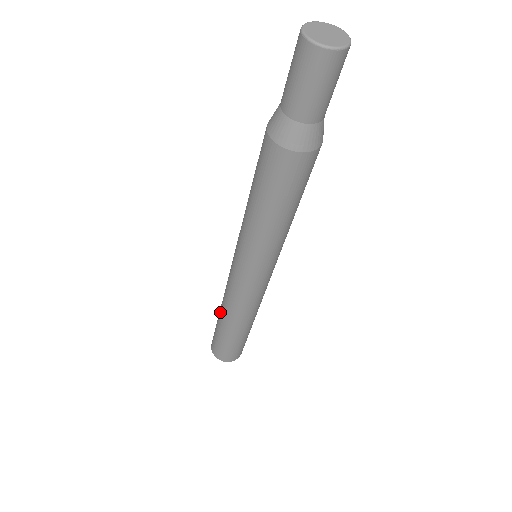
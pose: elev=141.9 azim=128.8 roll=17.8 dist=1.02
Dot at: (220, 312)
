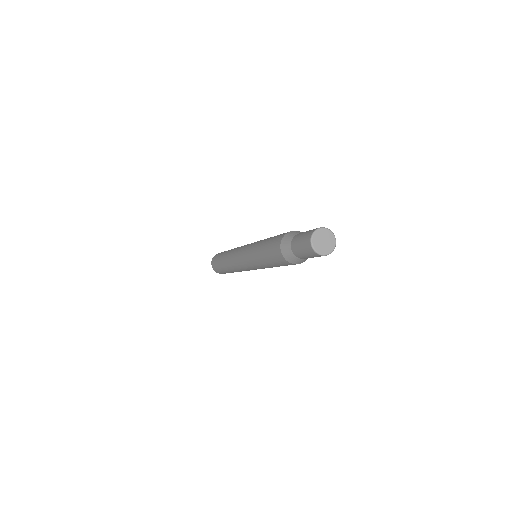
Dot at: (230, 271)
